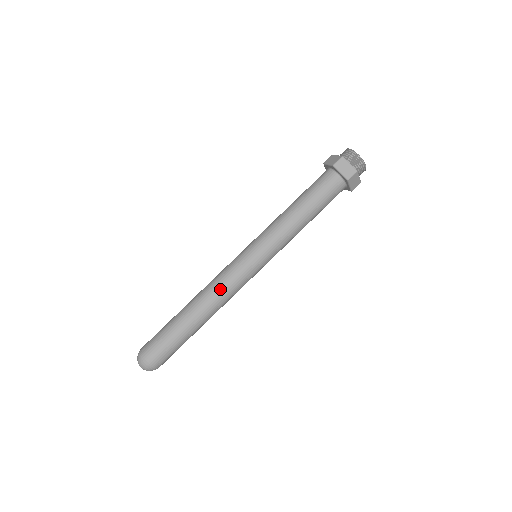
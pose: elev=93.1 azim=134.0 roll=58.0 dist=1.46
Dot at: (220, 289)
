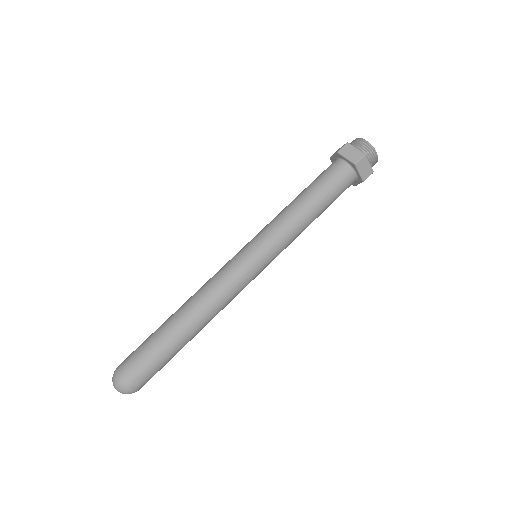
Dot at: (211, 289)
